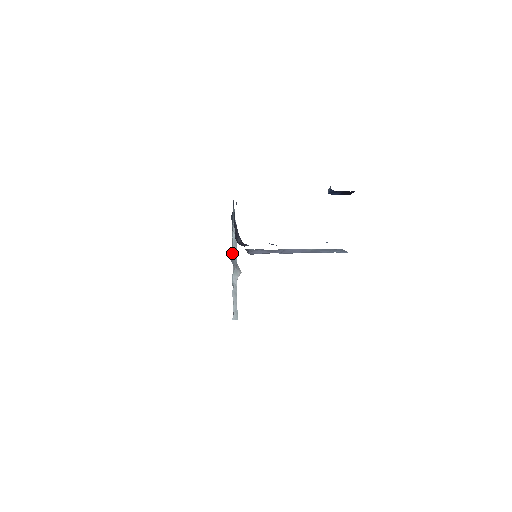
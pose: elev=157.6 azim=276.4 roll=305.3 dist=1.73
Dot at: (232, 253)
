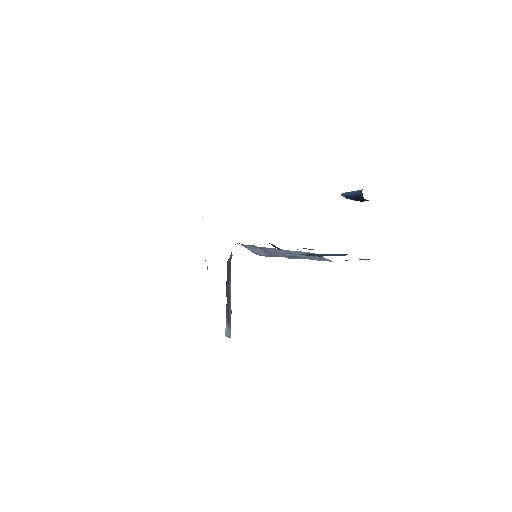
Dot at: occluded
